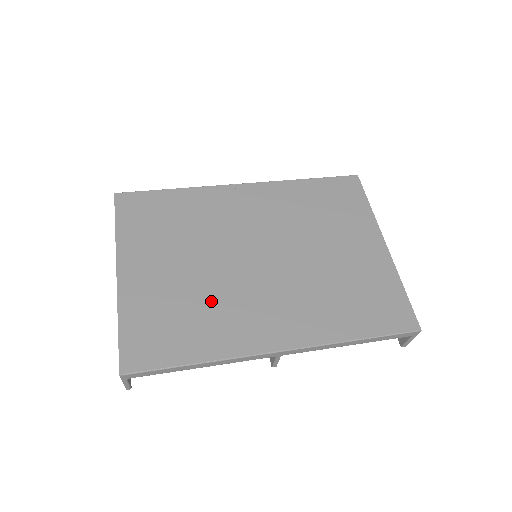
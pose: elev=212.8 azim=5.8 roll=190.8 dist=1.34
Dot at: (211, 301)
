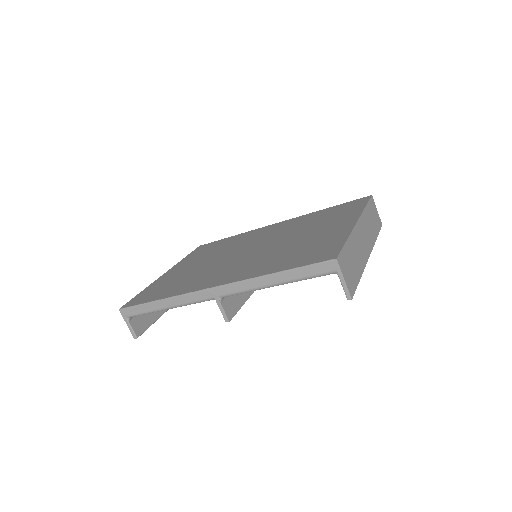
Dot at: (198, 274)
